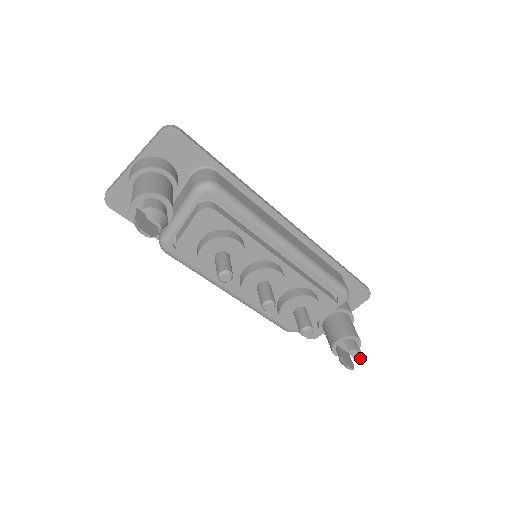
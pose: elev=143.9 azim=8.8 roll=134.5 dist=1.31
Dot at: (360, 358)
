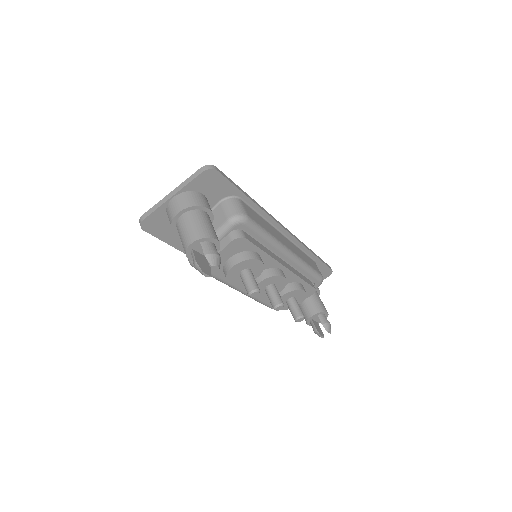
Dot at: (330, 329)
